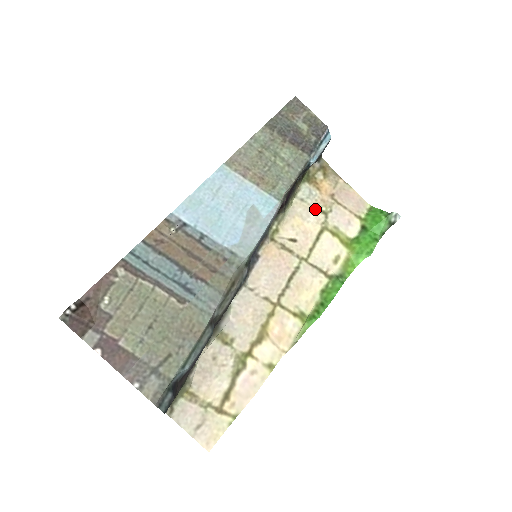
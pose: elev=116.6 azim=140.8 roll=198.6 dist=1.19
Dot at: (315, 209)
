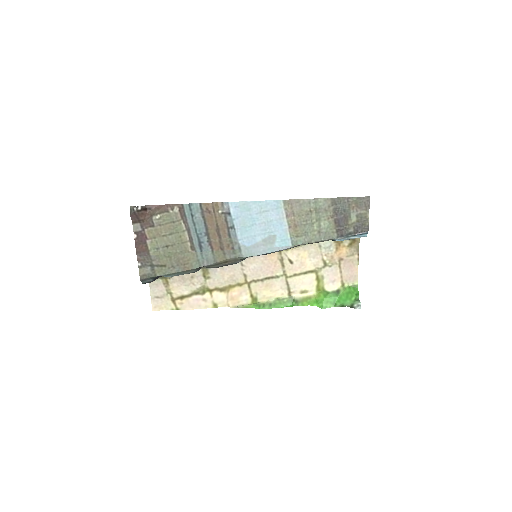
Dot at: (322, 257)
